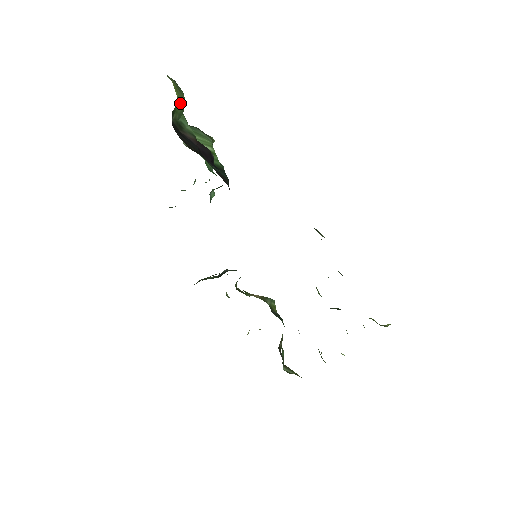
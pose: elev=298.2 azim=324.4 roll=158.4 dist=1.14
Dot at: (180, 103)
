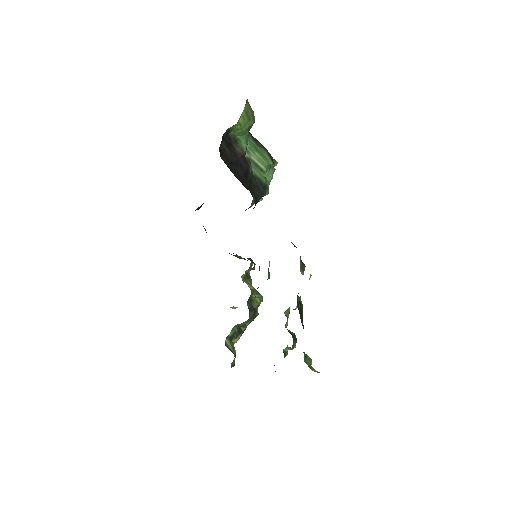
Dot at: (239, 127)
